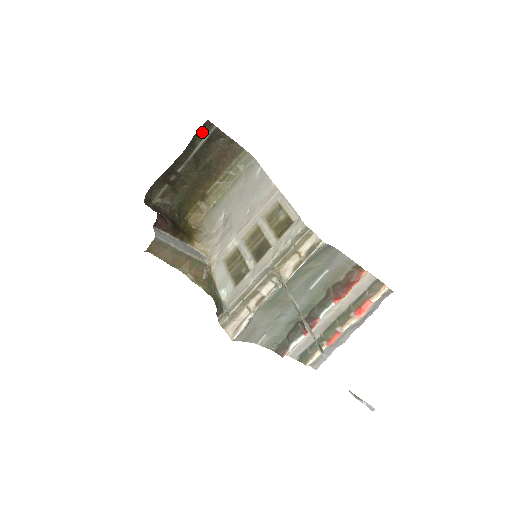
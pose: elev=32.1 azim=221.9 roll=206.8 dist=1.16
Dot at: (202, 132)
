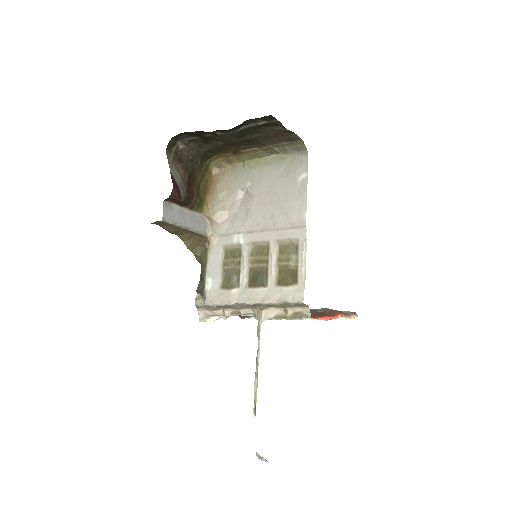
Dot at: (259, 118)
